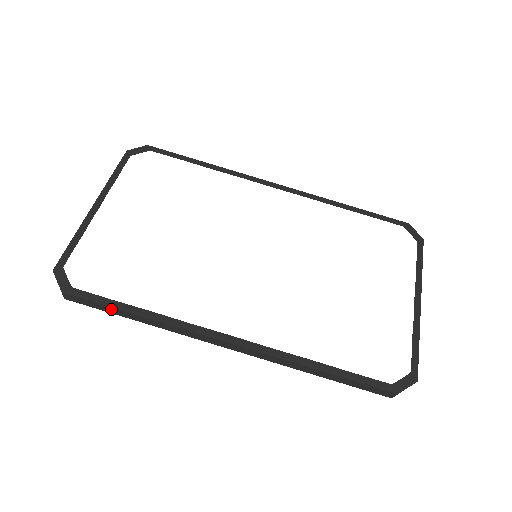
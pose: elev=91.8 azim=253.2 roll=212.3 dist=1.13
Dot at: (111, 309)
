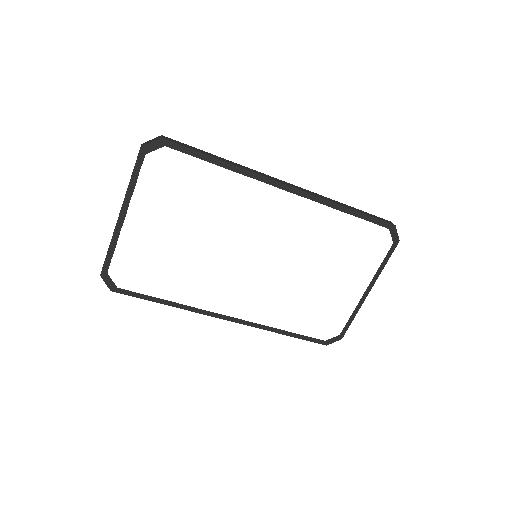
Dot at: (147, 298)
